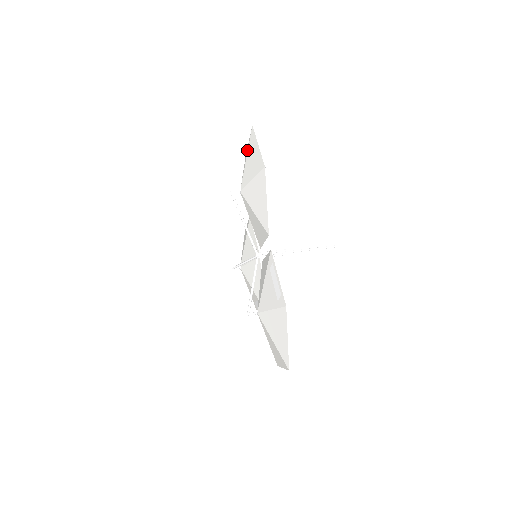
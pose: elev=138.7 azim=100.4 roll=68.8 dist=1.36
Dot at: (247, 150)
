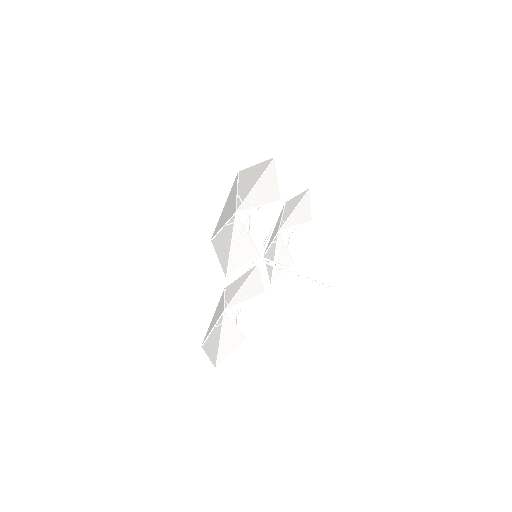
Dot at: (243, 182)
